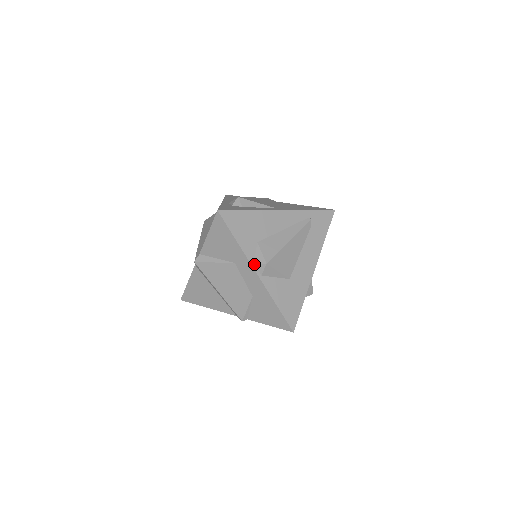
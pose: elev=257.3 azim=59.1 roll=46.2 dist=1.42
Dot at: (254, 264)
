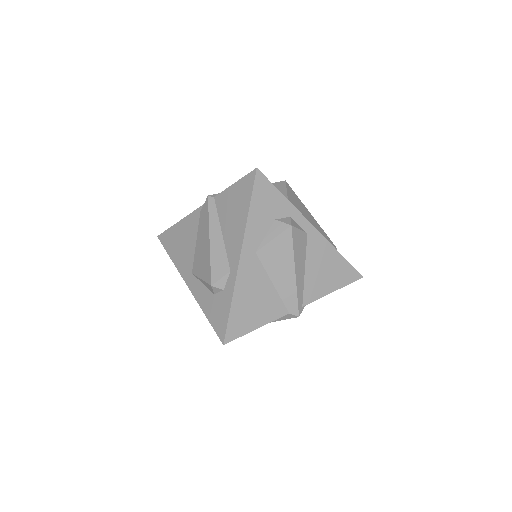
Dot at: occluded
